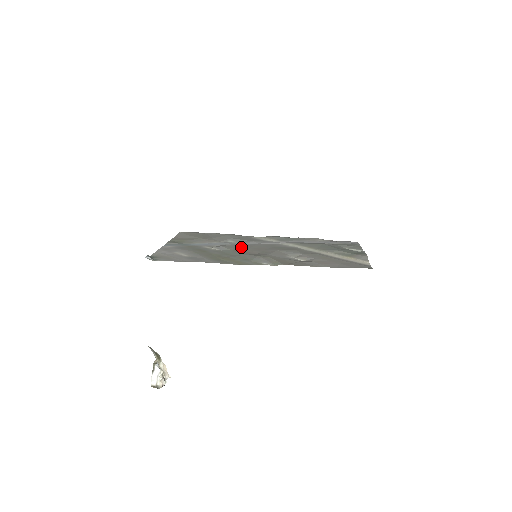
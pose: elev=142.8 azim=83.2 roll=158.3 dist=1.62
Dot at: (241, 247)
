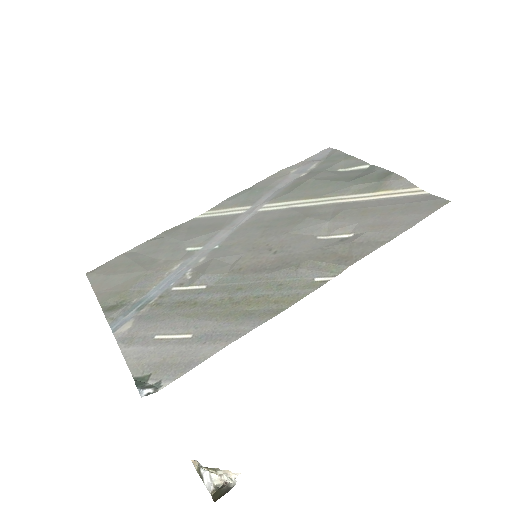
Dot at: (228, 256)
